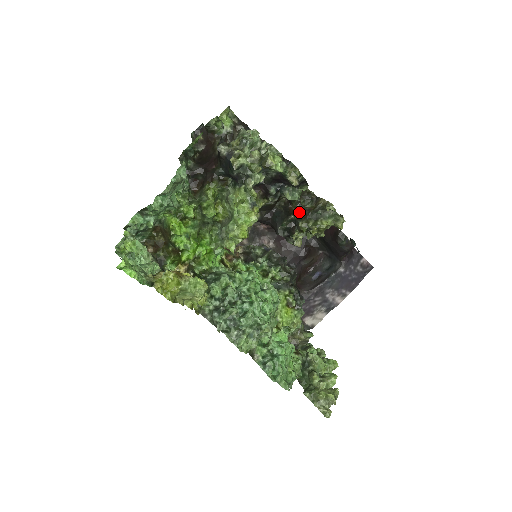
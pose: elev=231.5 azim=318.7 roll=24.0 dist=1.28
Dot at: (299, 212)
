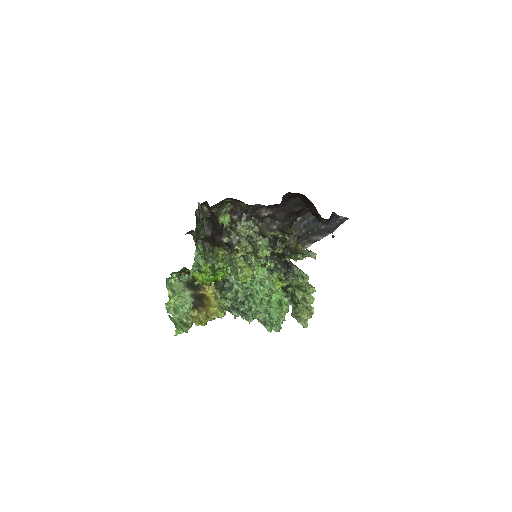
Dot at: (285, 248)
